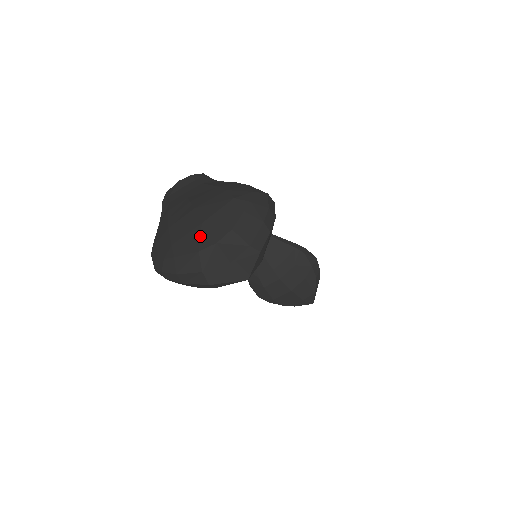
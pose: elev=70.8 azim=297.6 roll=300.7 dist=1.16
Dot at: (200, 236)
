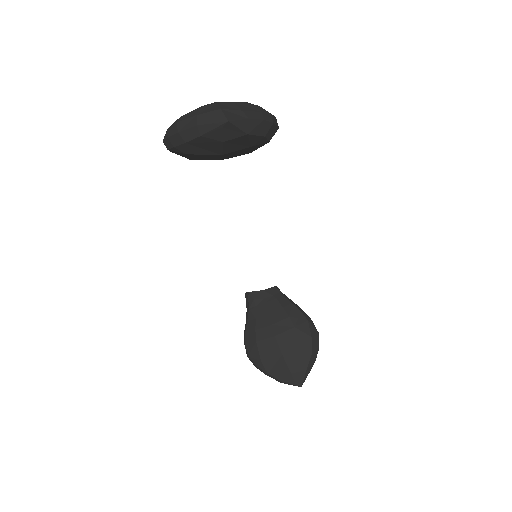
Dot at: (208, 104)
